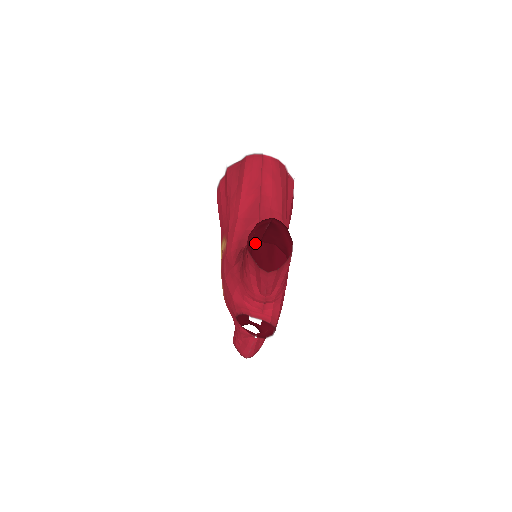
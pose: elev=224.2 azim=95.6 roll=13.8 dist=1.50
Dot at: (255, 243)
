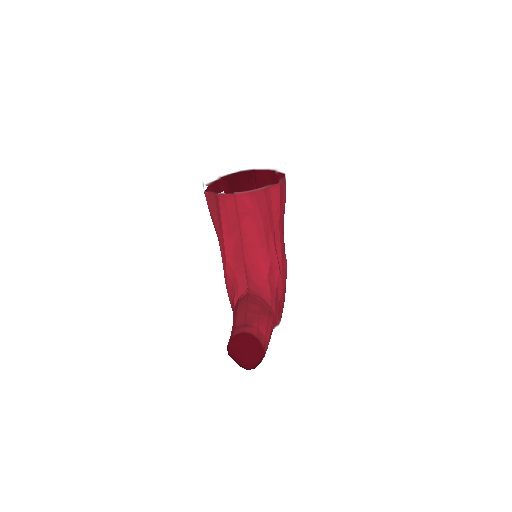
Dot at: occluded
